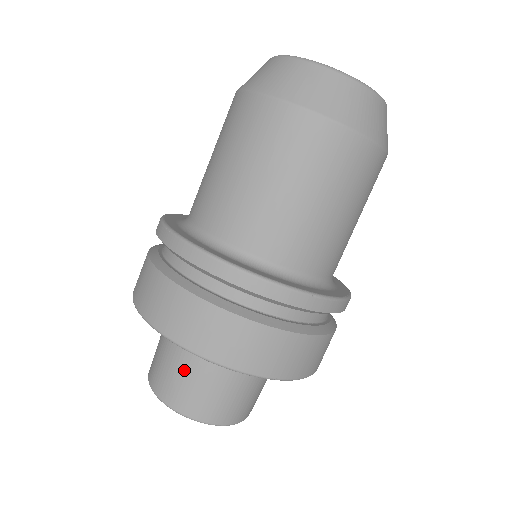
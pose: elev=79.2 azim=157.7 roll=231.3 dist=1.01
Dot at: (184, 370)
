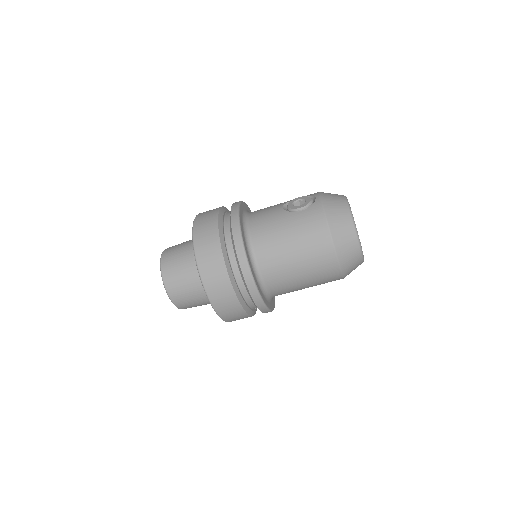
Dot at: (195, 299)
